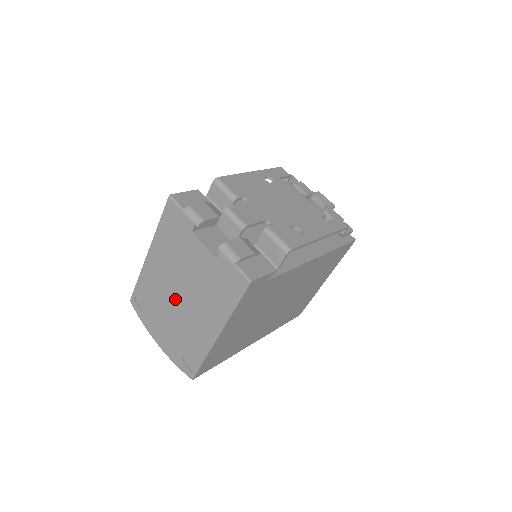
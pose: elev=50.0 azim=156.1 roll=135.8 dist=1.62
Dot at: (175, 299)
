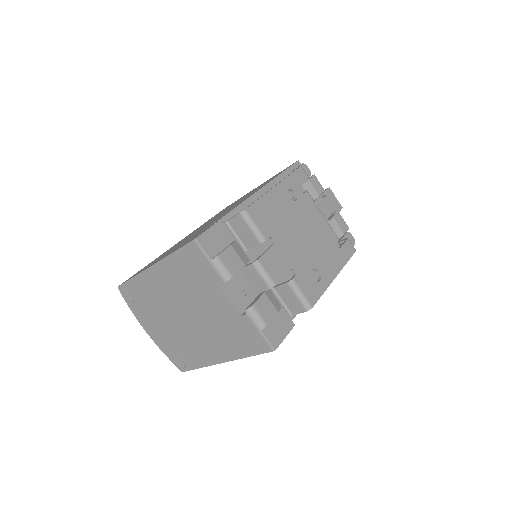
Dot at: (178, 316)
